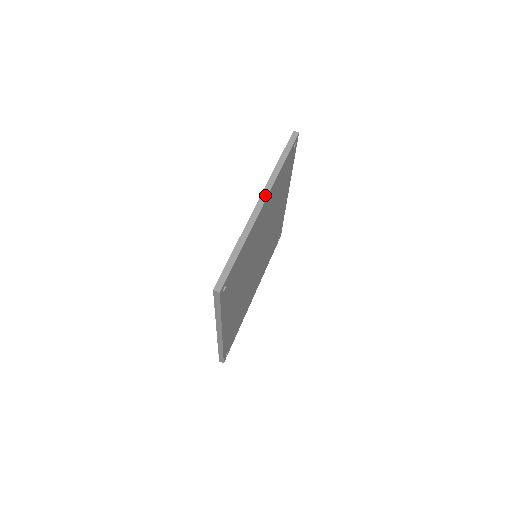
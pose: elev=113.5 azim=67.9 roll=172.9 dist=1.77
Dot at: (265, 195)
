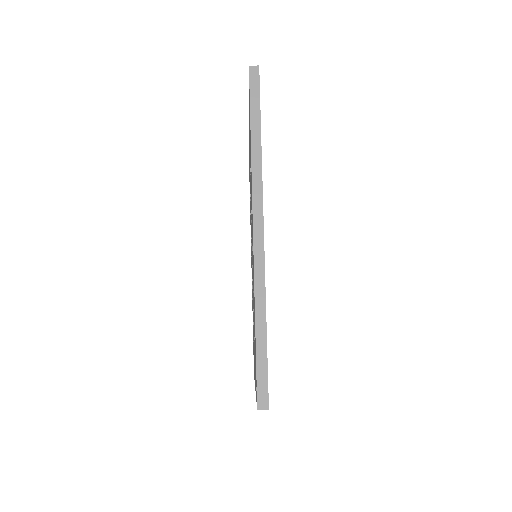
Dot at: (259, 210)
